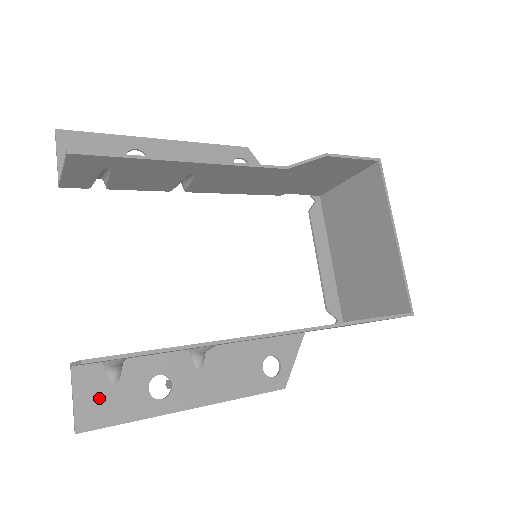
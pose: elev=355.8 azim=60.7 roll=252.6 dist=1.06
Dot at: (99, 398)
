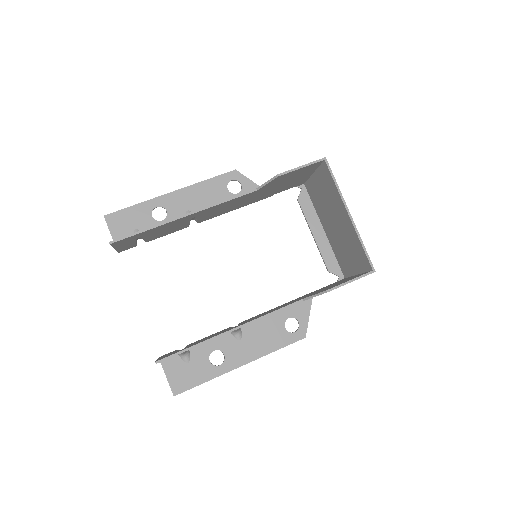
Dot at: (181, 373)
